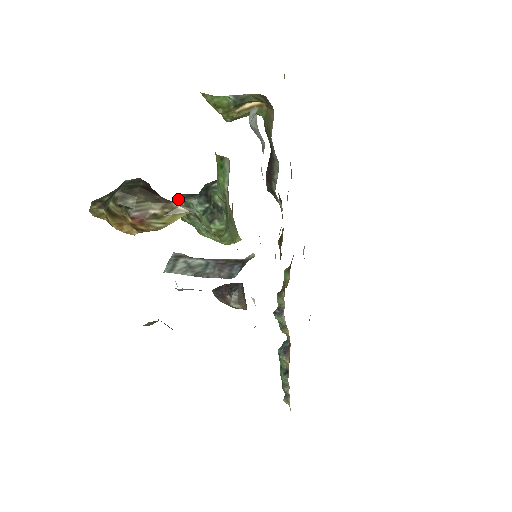
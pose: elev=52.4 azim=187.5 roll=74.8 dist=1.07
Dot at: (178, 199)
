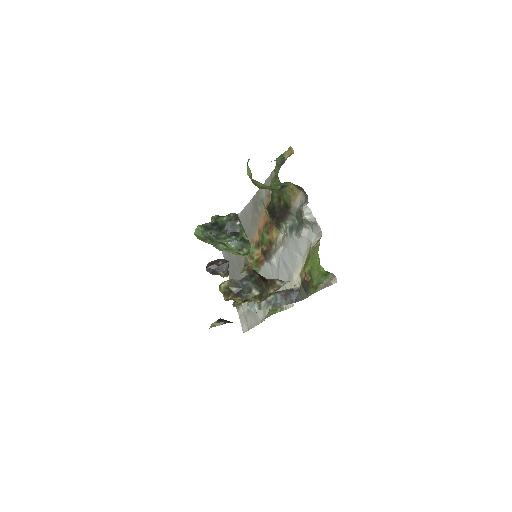
Dot at: (210, 235)
